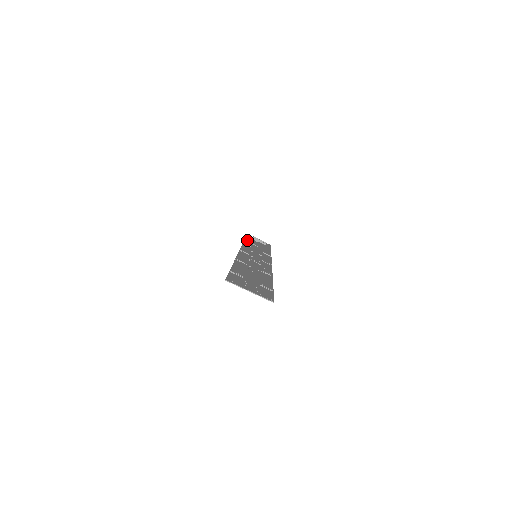
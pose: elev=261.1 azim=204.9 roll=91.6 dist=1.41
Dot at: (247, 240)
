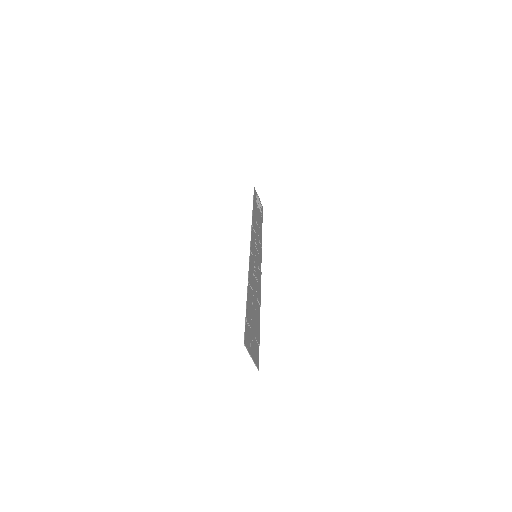
Dot at: (254, 210)
